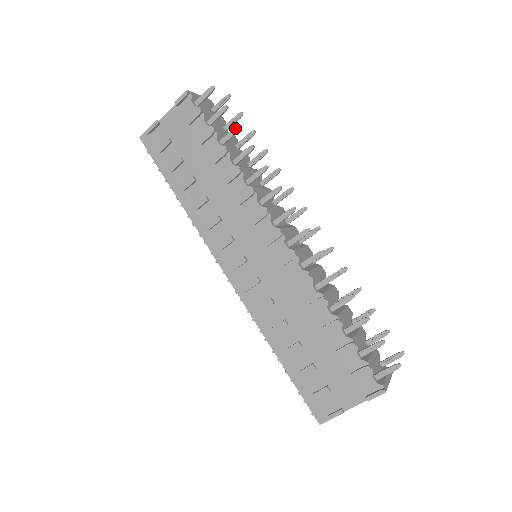
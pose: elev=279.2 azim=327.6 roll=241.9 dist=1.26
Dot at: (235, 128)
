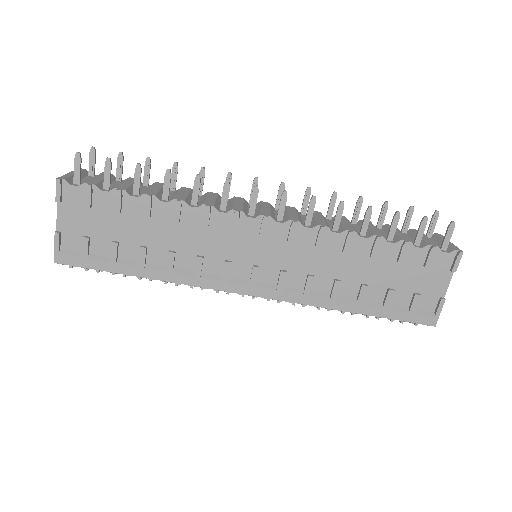
Dot at: (136, 170)
